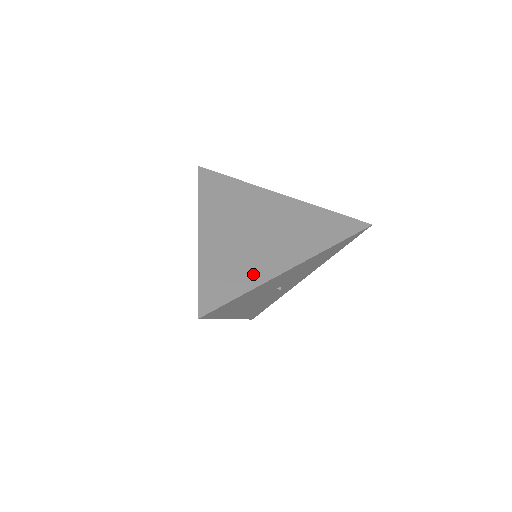
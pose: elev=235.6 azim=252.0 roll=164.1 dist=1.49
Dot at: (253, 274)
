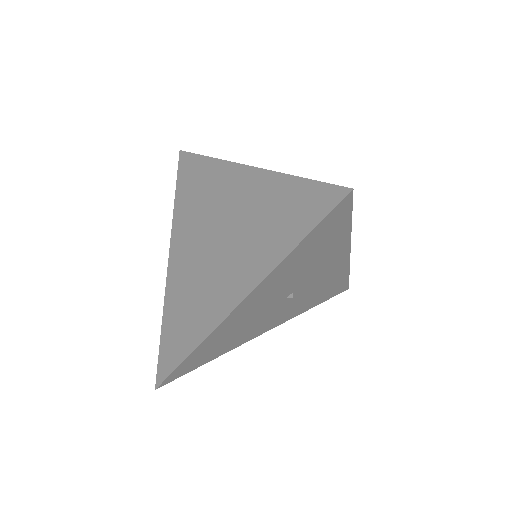
Dot at: (201, 321)
